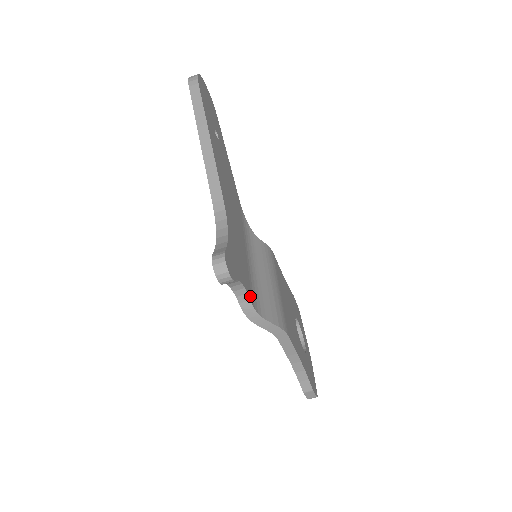
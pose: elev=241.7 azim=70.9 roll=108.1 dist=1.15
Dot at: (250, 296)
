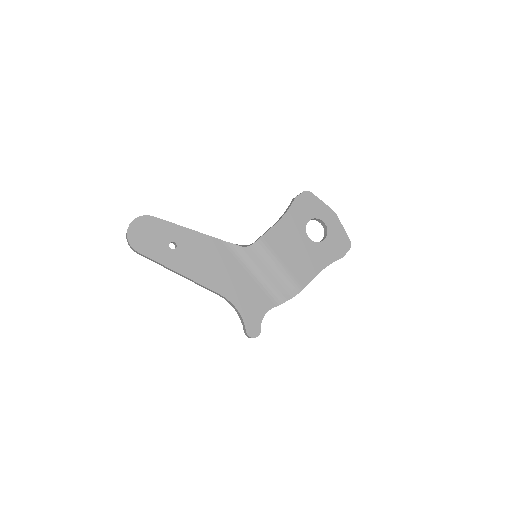
Dot at: (272, 305)
